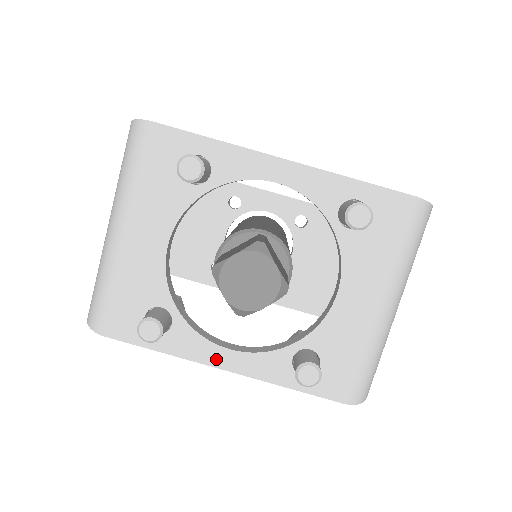
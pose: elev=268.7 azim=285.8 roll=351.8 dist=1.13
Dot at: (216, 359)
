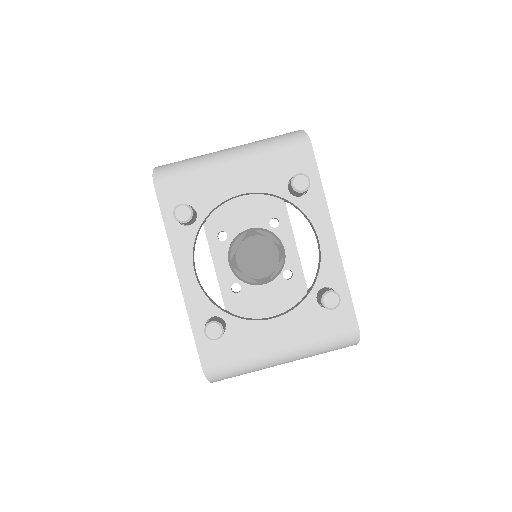
Dot at: (183, 267)
